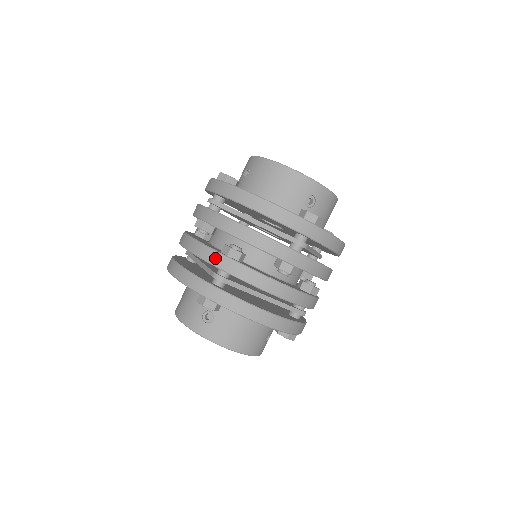
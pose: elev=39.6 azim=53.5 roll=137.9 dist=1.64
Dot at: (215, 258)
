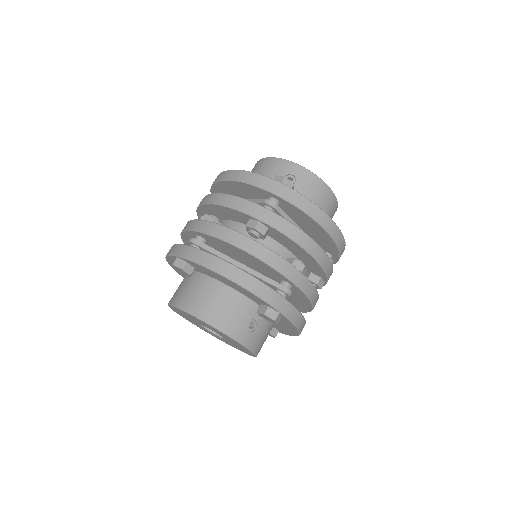
Dot at: (294, 274)
